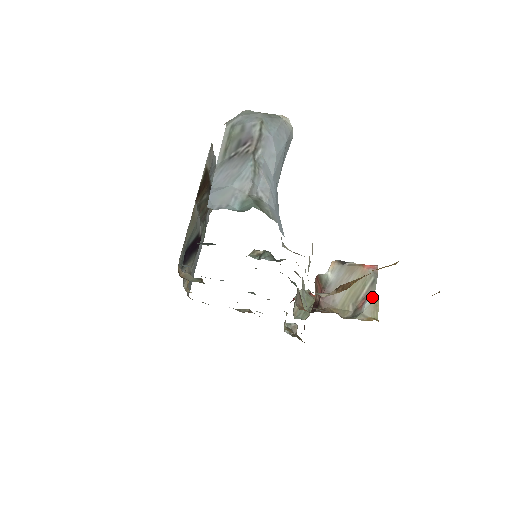
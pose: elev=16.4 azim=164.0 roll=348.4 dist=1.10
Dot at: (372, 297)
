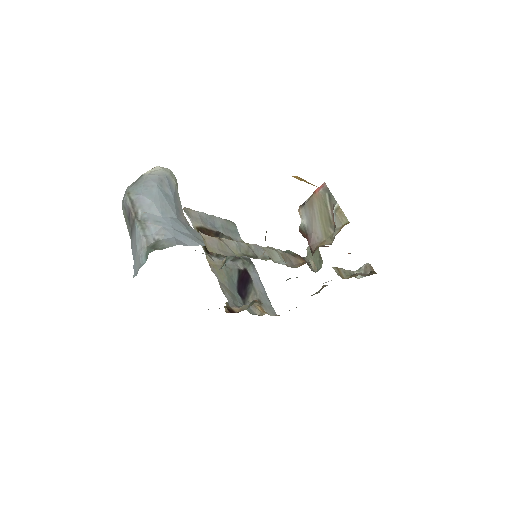
Dot at: (334, 209)
